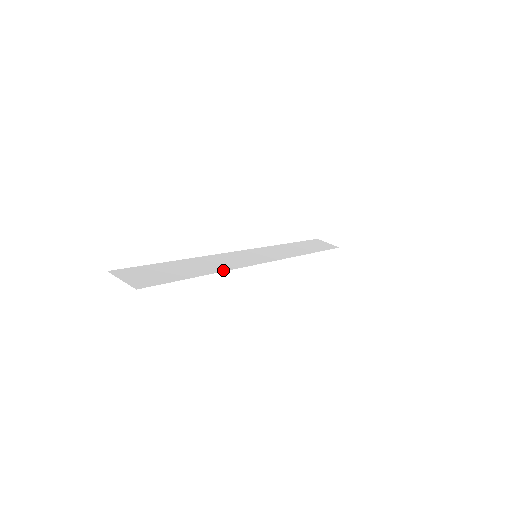
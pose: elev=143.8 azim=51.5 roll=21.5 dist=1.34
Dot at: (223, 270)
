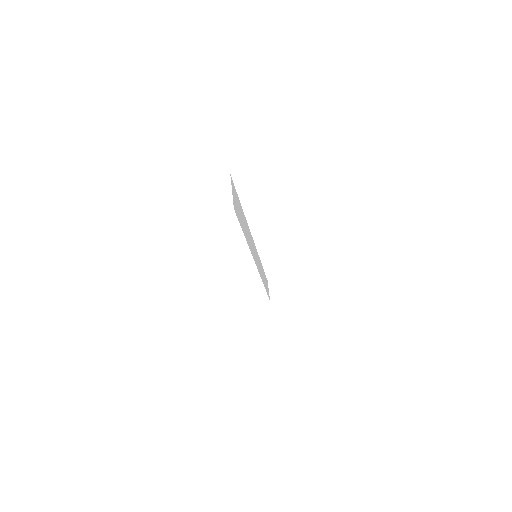
Dot at: occluded
